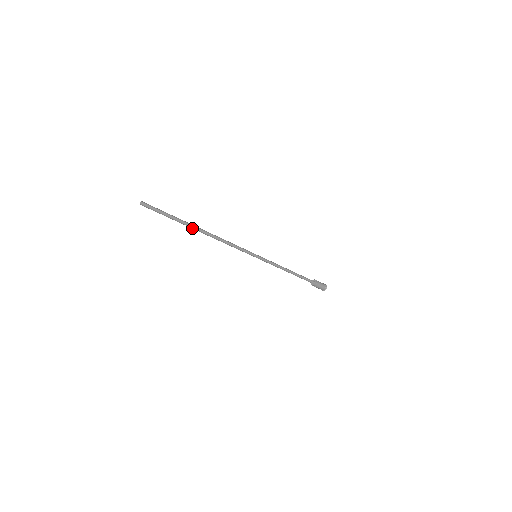
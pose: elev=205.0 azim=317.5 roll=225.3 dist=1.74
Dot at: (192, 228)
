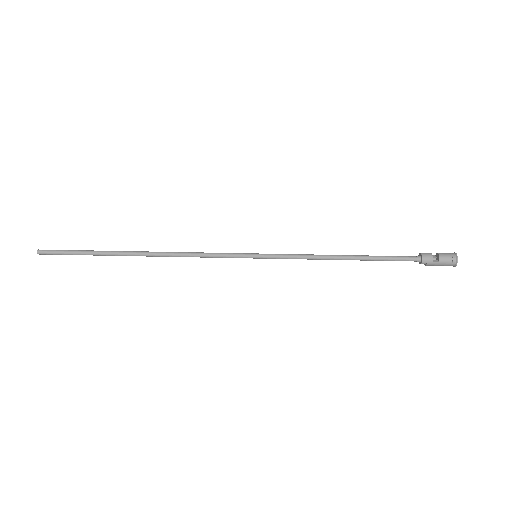
Dot at: (123, 253)
